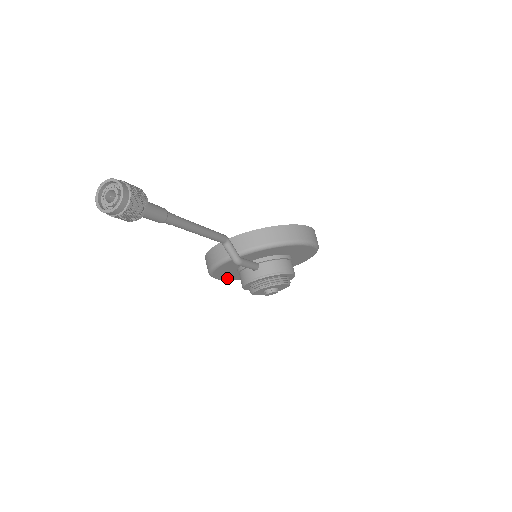
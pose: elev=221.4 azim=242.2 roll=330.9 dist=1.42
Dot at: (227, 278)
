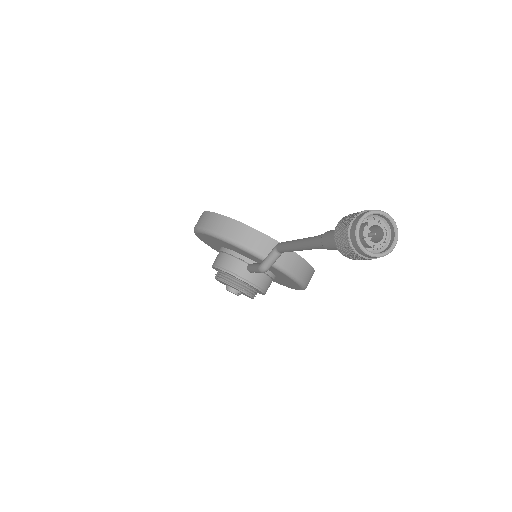
Dot at: (201, 236)
